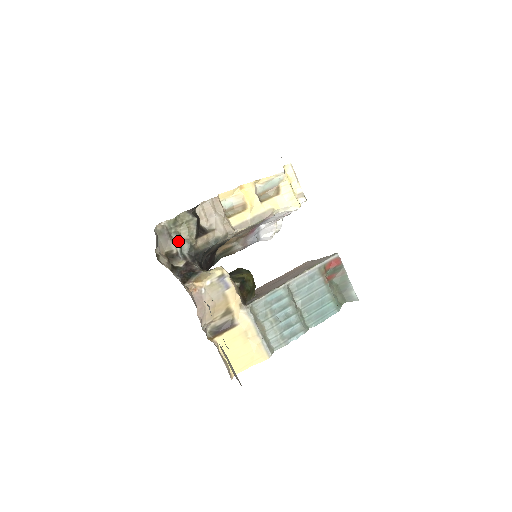
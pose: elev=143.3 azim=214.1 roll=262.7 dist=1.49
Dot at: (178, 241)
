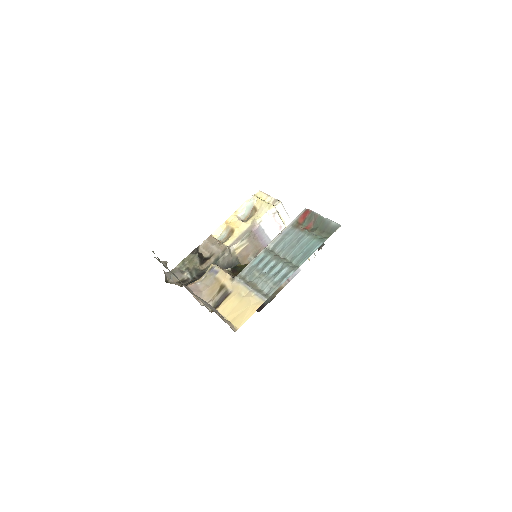
Dot at: (187, 272)
